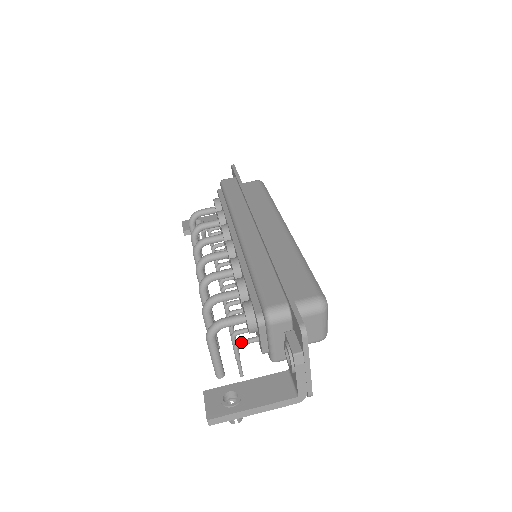
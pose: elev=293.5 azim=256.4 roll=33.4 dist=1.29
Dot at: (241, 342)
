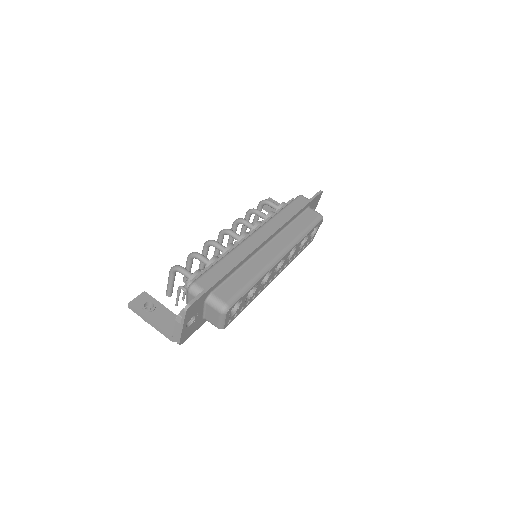
Dot at: (183, 288)
